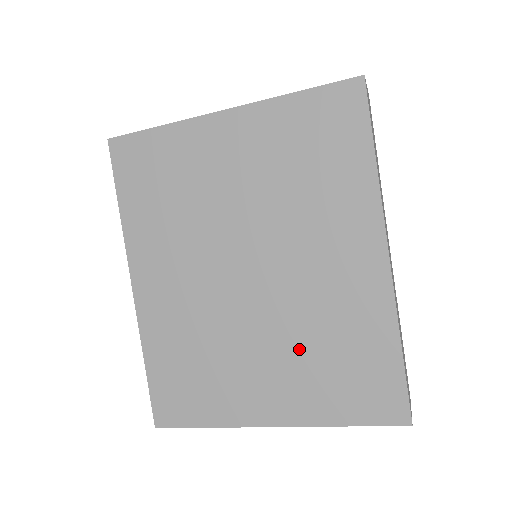
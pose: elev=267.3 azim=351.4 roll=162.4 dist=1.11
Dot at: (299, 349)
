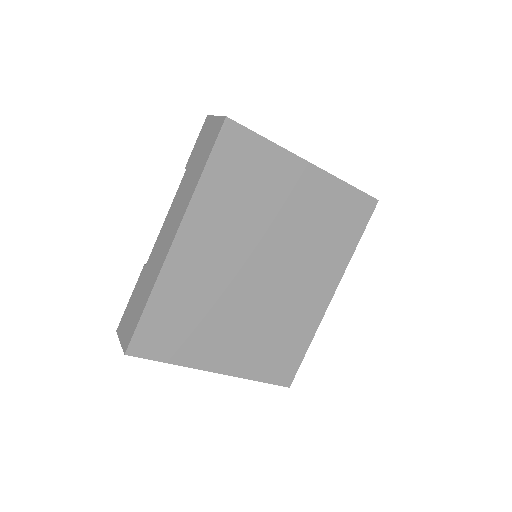
Dot at: (261, 330)
